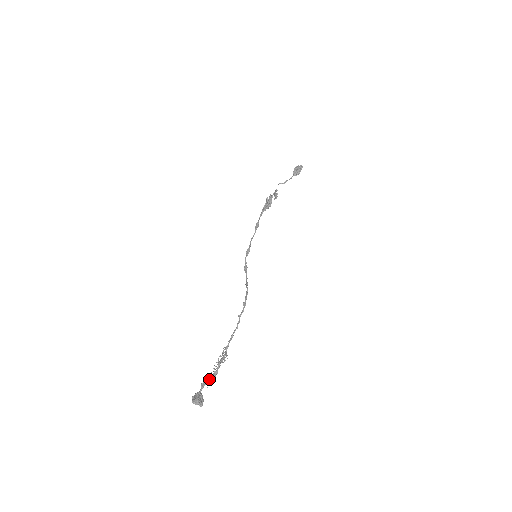
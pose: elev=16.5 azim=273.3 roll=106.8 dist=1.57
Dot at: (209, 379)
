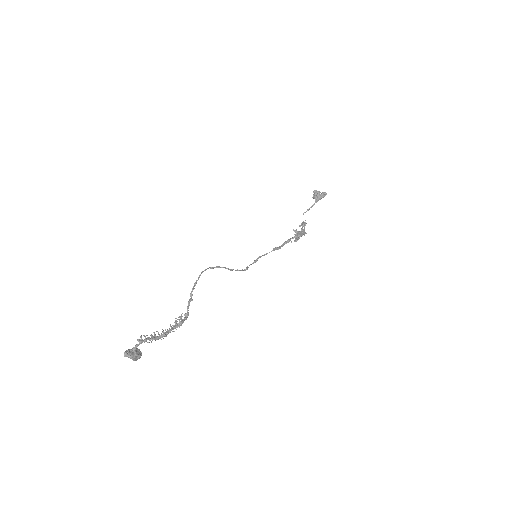
Dot at: (152, 337)
